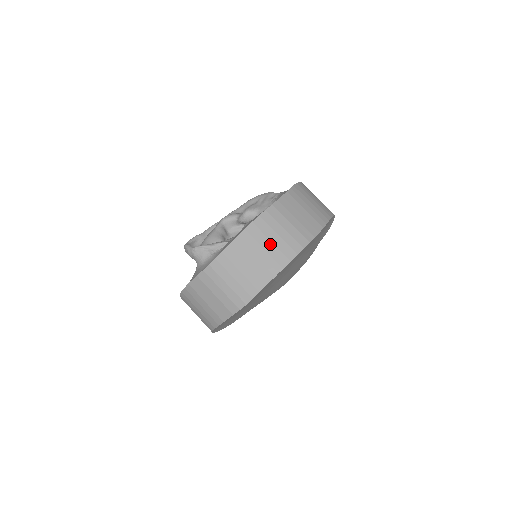
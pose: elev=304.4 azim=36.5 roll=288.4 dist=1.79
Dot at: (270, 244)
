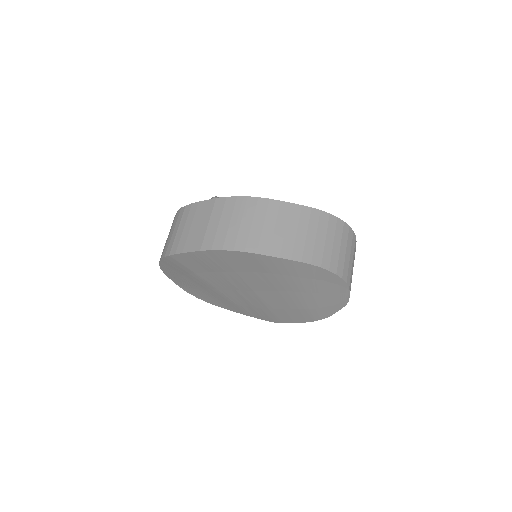
Dot at: (227, 223)
